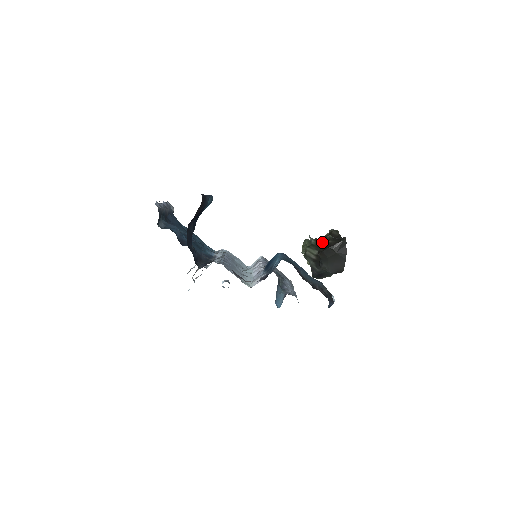
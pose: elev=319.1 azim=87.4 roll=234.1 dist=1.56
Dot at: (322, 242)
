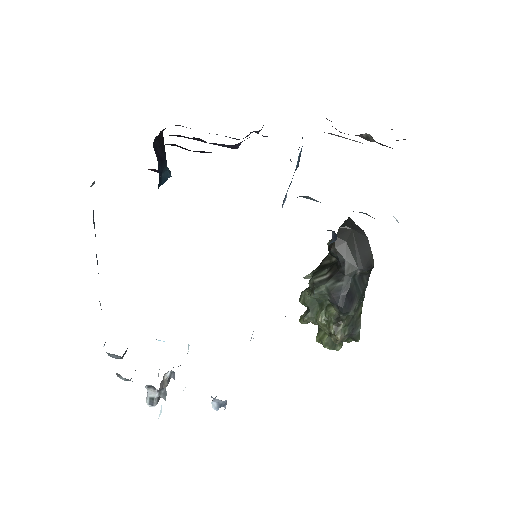
Dot at: (325, 260)
